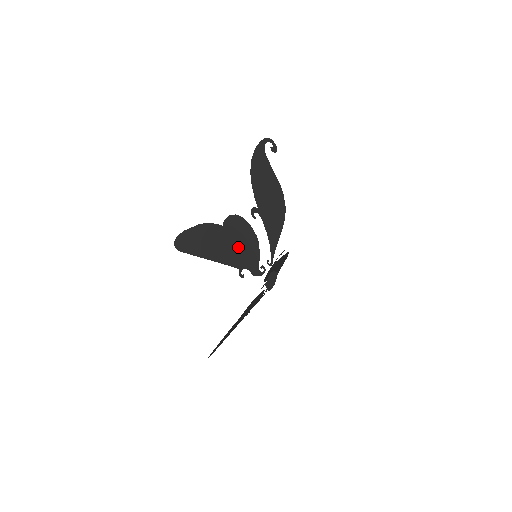
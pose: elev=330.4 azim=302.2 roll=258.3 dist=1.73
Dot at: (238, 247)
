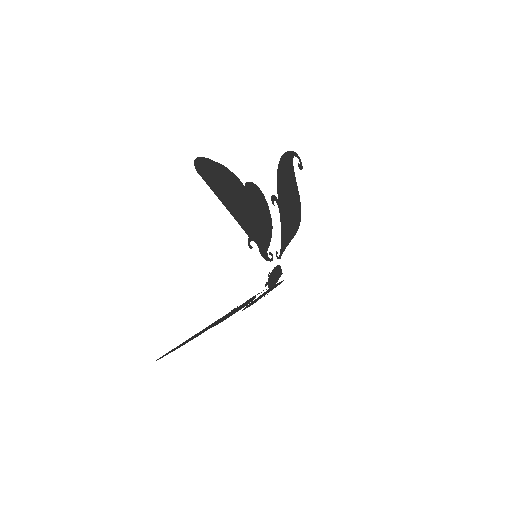
Dot at: (253, 216)
